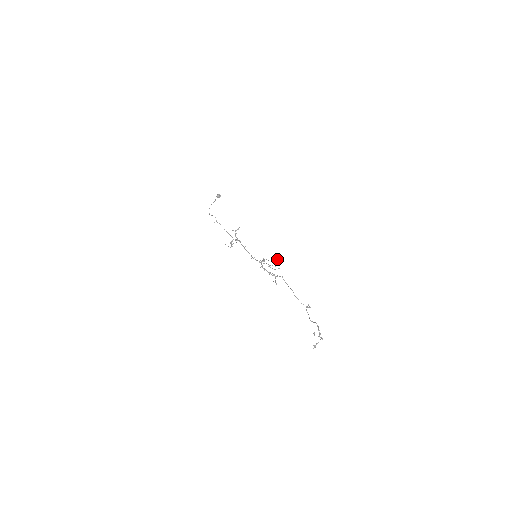
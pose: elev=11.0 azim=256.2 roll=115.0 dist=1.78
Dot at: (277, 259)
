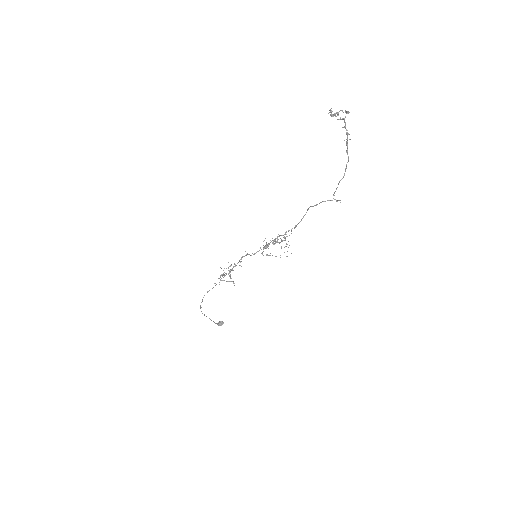
Dot at: occluded
